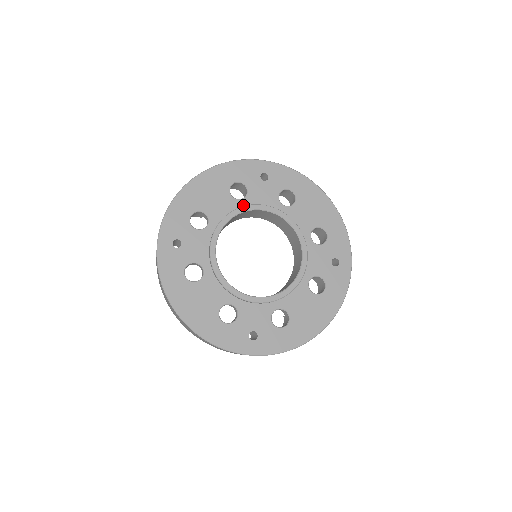
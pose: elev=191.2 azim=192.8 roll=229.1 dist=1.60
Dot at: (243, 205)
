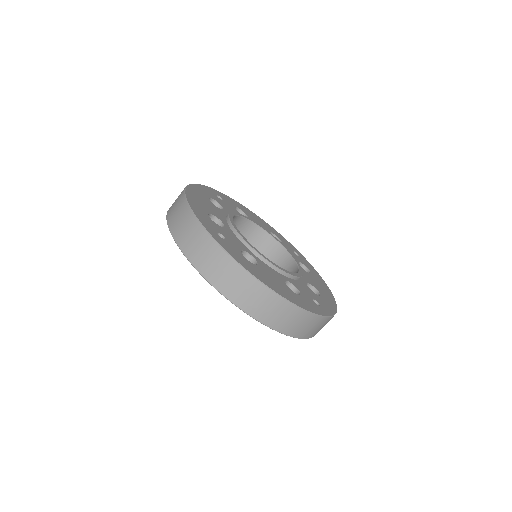
Dot at: occluded
